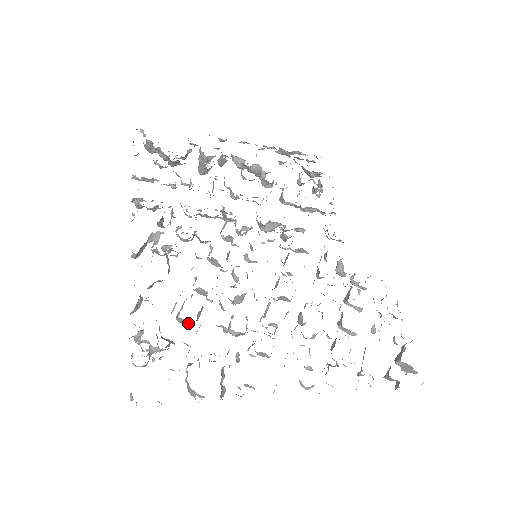
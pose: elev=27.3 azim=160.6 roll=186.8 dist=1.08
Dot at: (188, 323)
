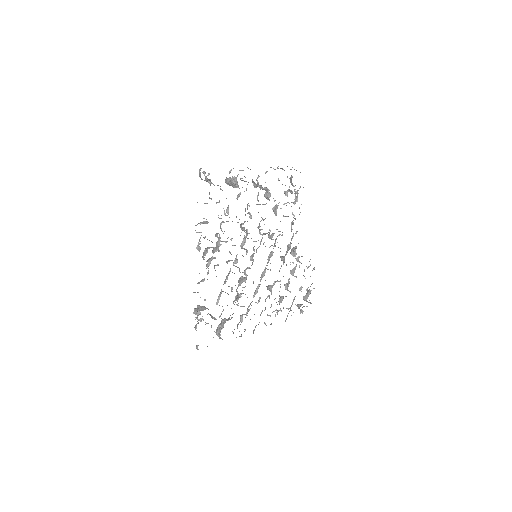
Dot at: (222, 306)
